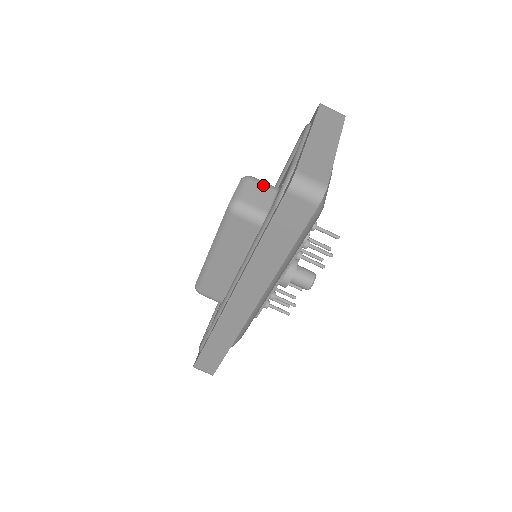
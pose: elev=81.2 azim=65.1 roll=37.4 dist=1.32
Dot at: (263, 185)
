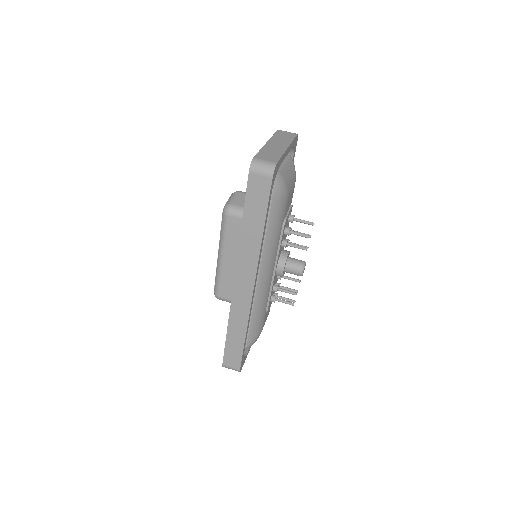
Dot at: occluded
